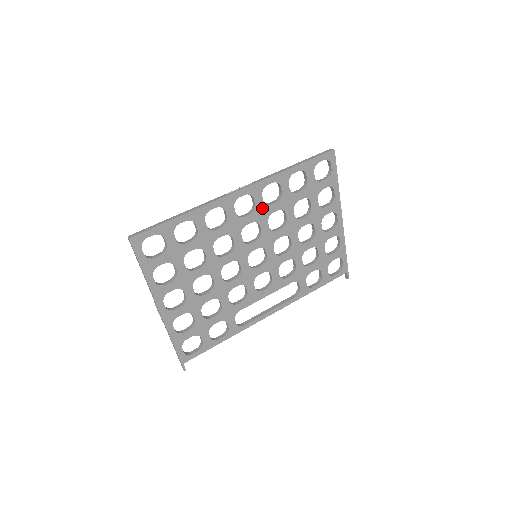
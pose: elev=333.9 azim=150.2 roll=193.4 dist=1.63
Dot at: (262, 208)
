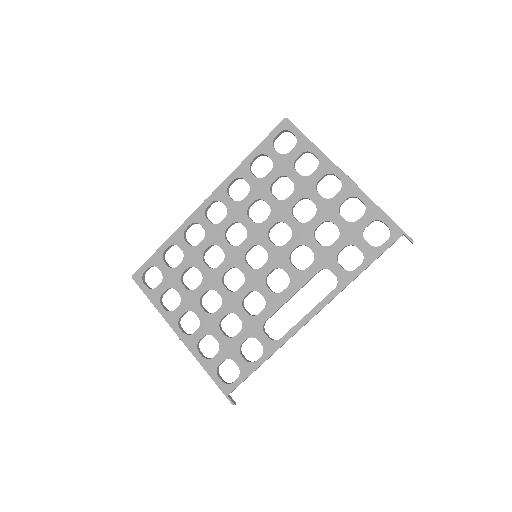
Dot at: (235, 207)
